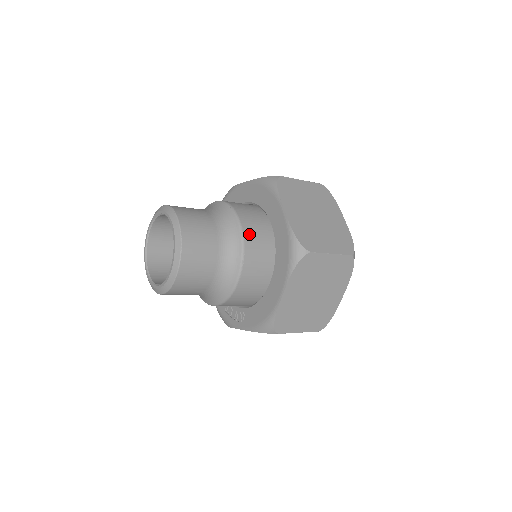
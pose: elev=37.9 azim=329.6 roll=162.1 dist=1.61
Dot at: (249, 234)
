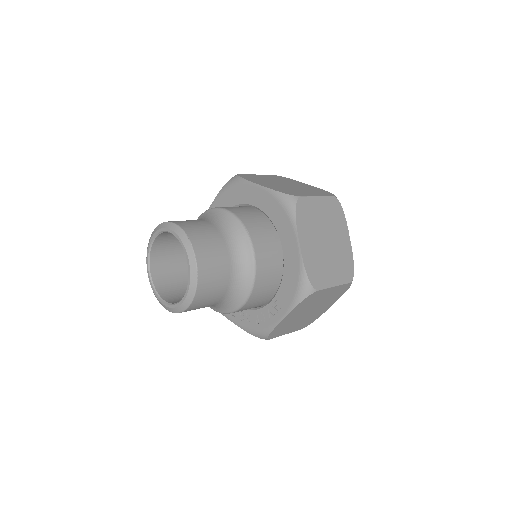
Dot at: (240, 214)
